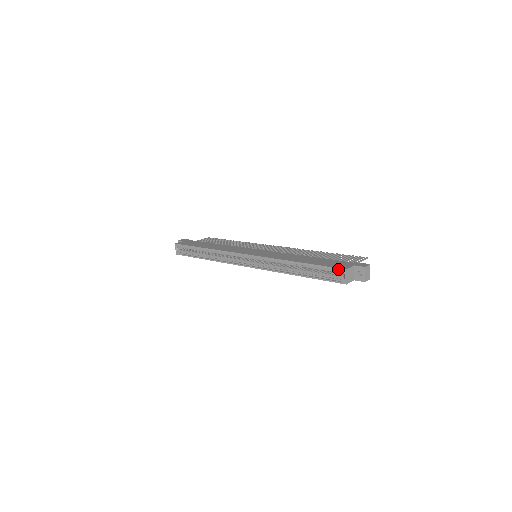
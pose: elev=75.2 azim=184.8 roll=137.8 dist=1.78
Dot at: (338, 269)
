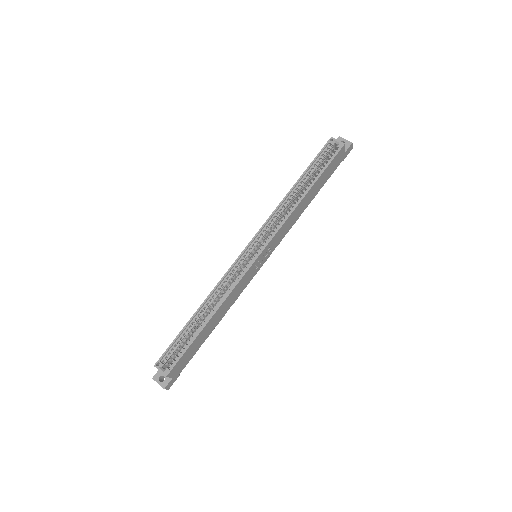
Dot at: (327, 144)
